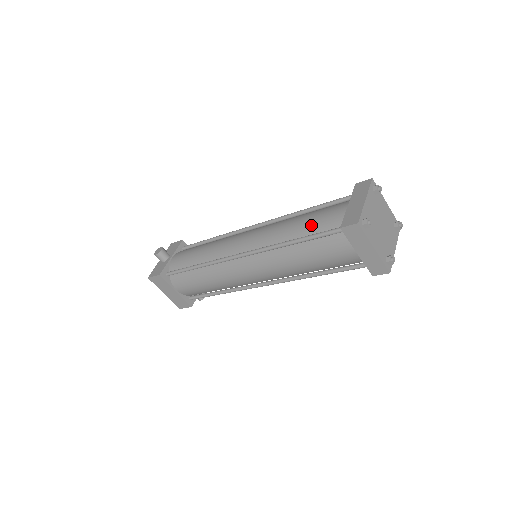
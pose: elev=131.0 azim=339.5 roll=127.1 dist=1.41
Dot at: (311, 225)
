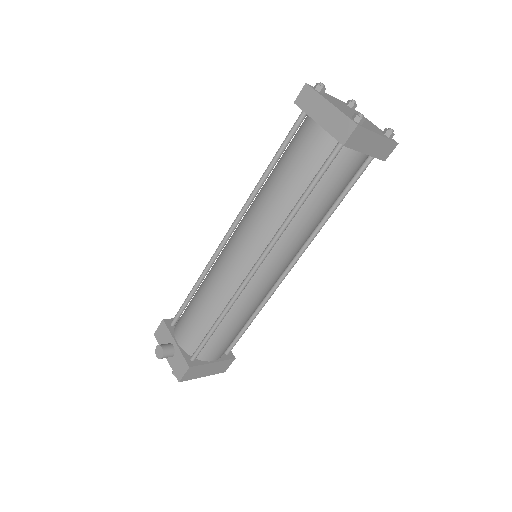
Dot at: (300, 174)
